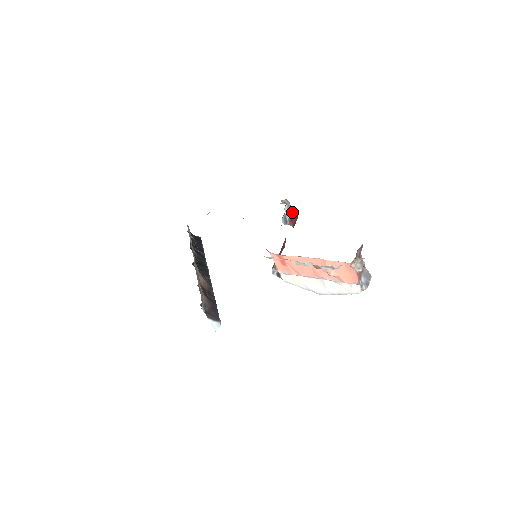
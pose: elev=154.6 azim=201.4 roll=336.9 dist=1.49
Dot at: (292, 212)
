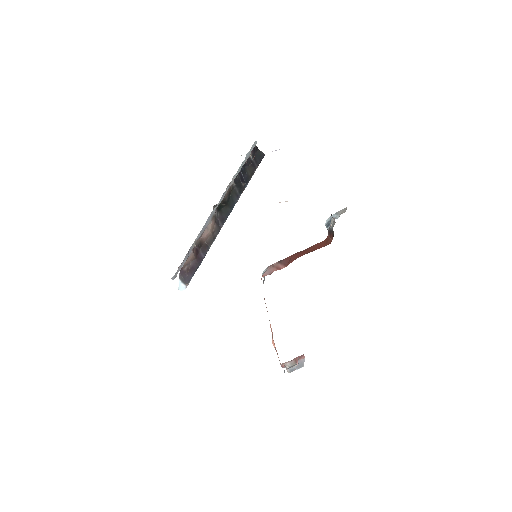
Dot at: (332, 231)
